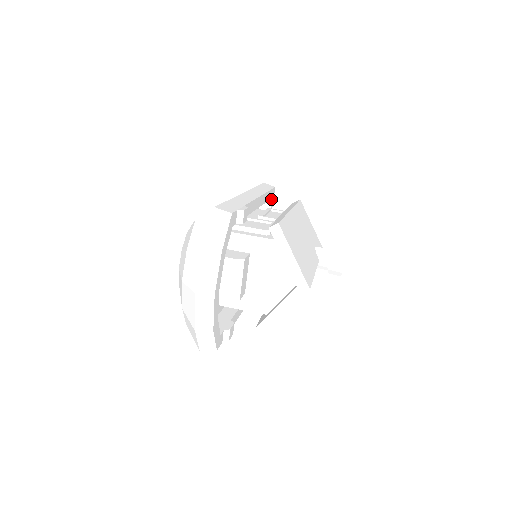
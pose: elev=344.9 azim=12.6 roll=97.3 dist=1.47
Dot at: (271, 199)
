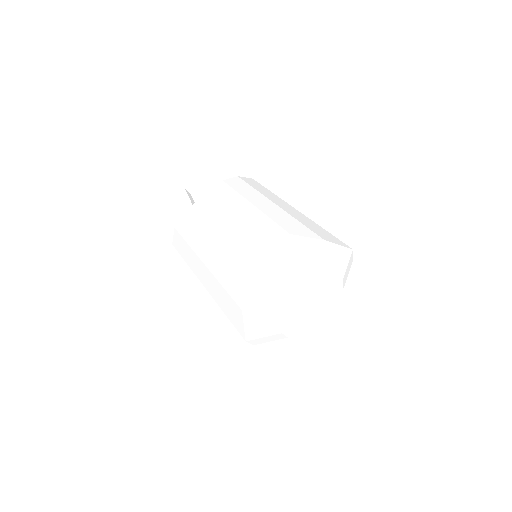
Dot at: occluded
